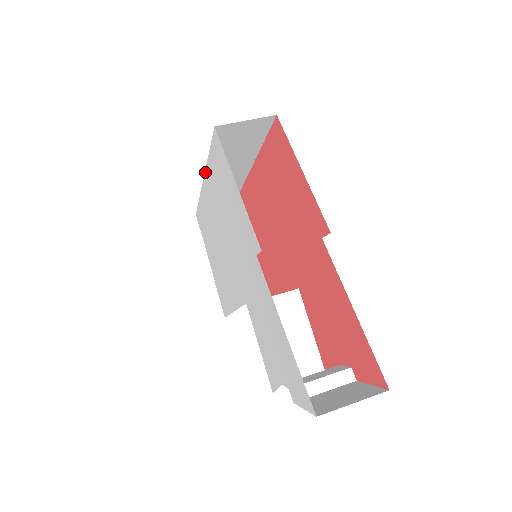
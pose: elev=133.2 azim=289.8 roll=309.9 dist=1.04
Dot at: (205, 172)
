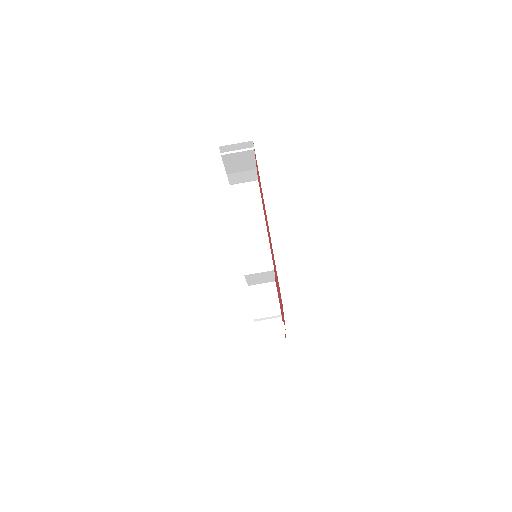
Dot at: occluded
